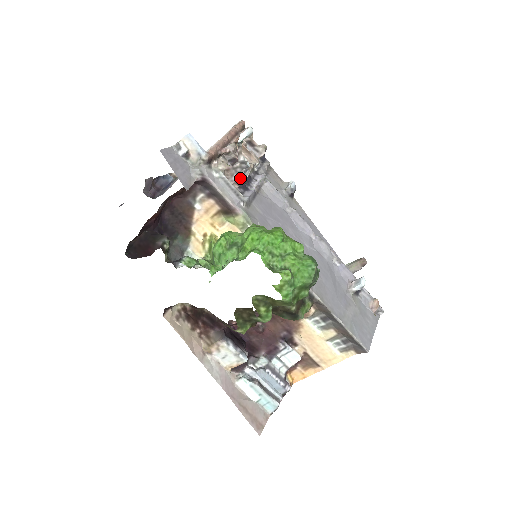
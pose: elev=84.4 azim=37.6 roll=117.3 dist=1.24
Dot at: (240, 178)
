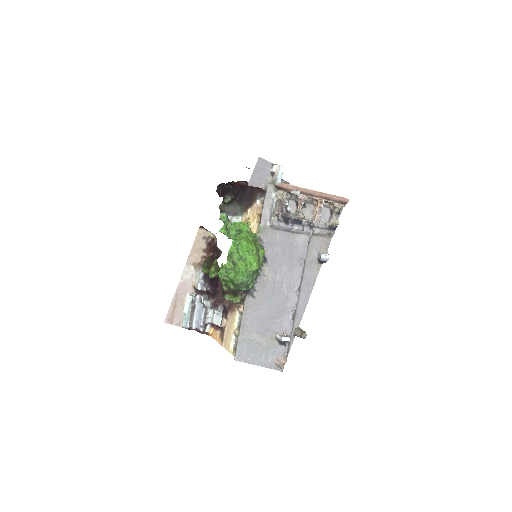
Dot at: (291, 215)
